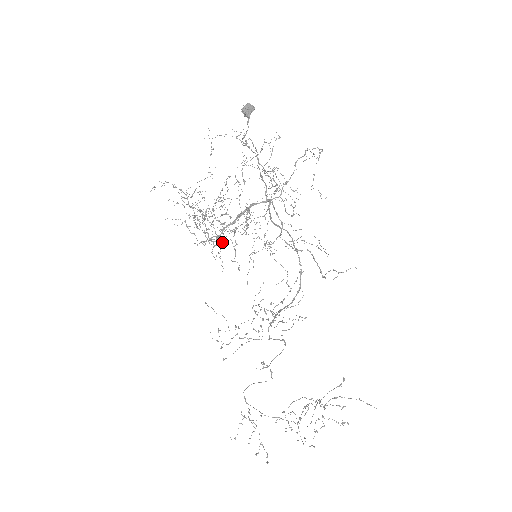
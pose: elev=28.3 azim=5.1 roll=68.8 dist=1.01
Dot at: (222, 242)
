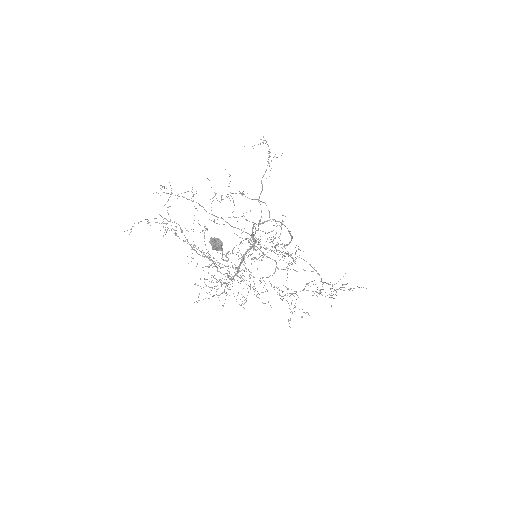
Dot at: (228, 266)
